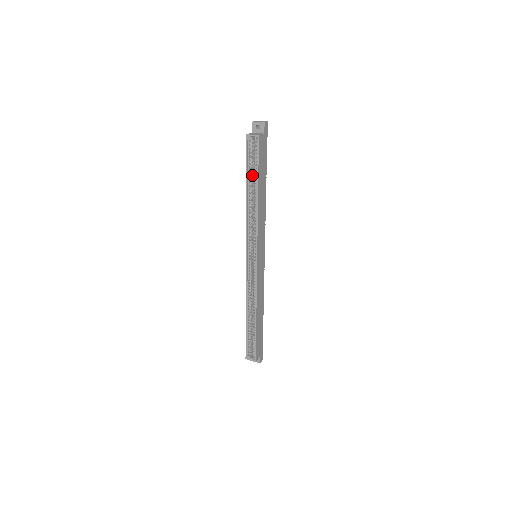
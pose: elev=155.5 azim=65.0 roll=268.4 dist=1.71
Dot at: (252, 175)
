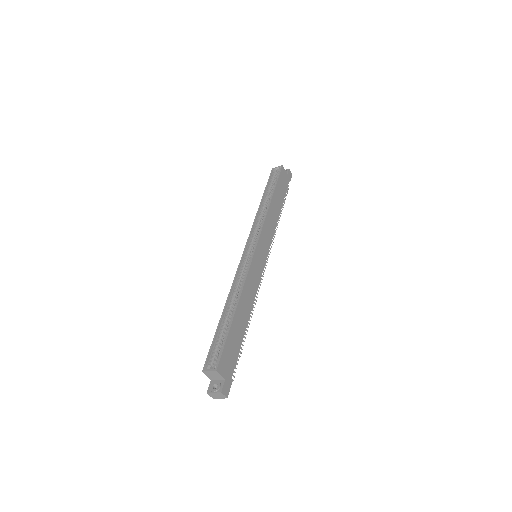
Dot at: (270, 191)
